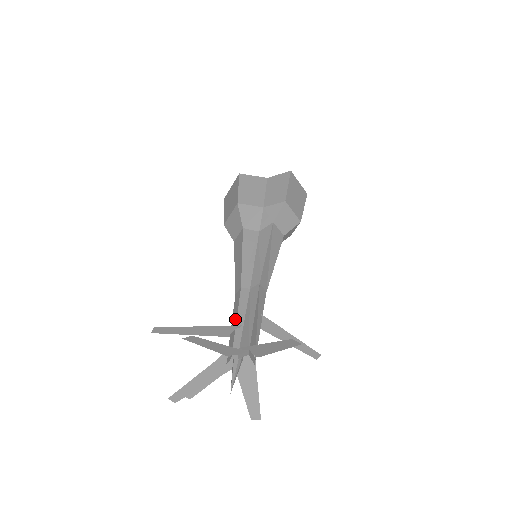
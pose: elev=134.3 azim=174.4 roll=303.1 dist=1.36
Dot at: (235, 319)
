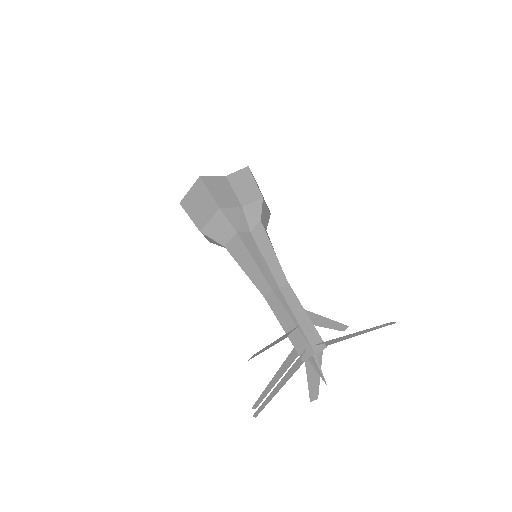
Dot at: (287, 321)
